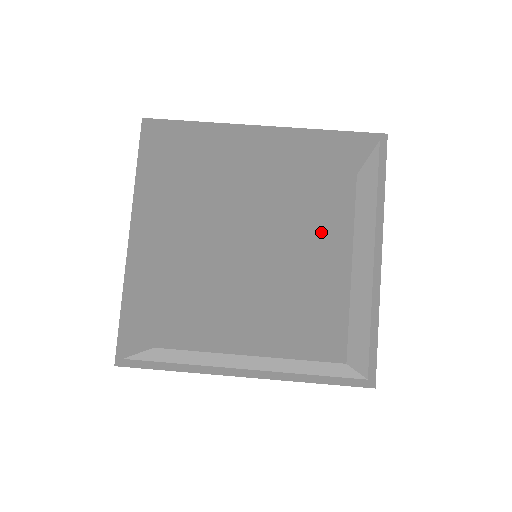
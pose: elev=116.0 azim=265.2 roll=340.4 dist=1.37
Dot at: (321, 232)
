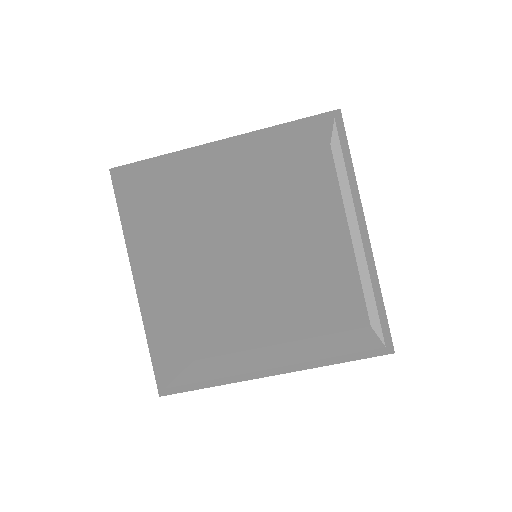
Dot at: (312, 211)
